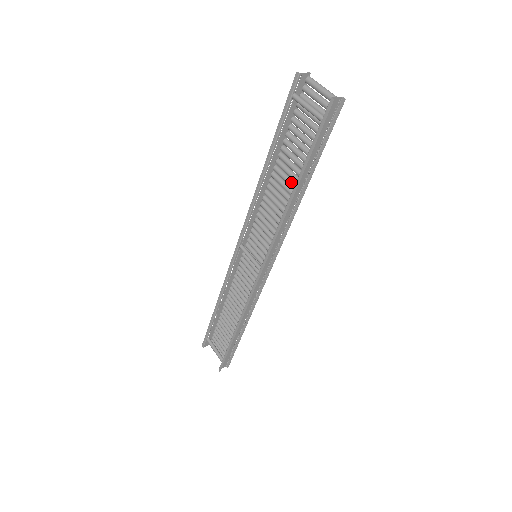
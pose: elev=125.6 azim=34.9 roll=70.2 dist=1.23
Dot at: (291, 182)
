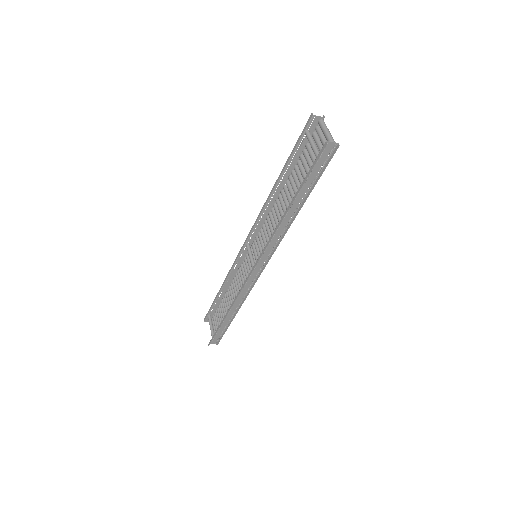
Dot at: occluded
